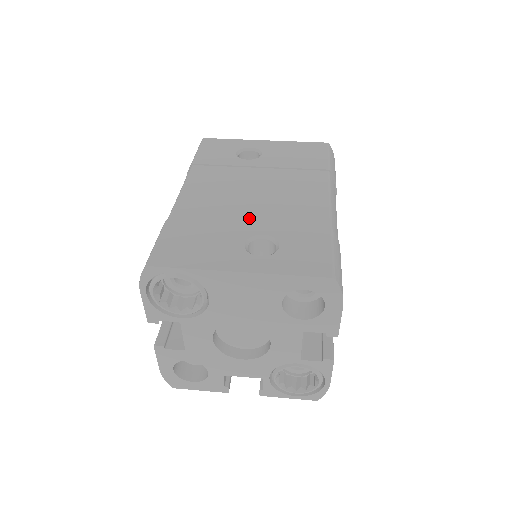
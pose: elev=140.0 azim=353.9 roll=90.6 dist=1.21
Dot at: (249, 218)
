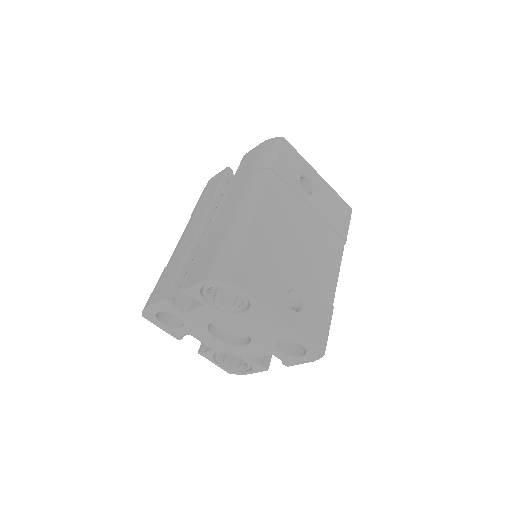
Dot at: (295, 264)
